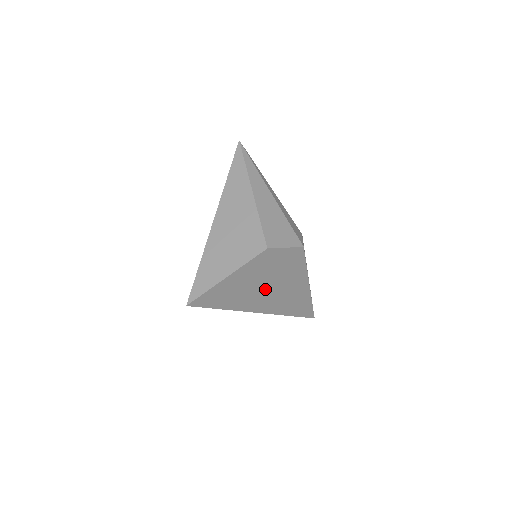
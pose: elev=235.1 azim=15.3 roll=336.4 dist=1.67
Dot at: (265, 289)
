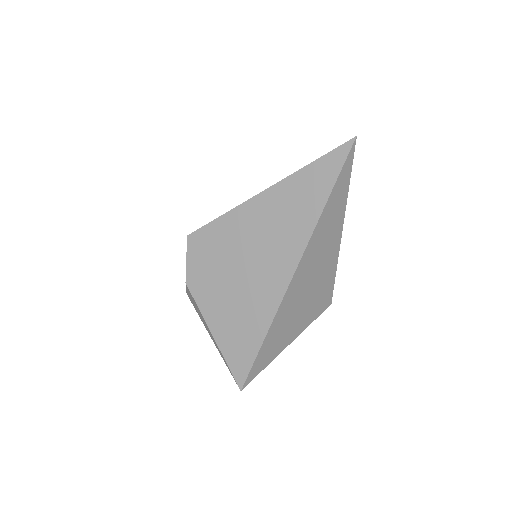
Dot at: occluded
